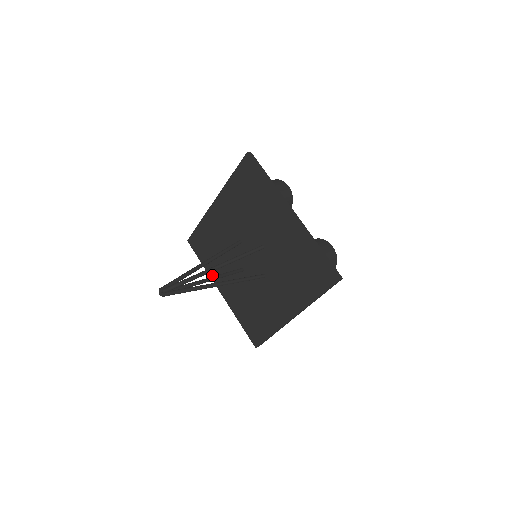
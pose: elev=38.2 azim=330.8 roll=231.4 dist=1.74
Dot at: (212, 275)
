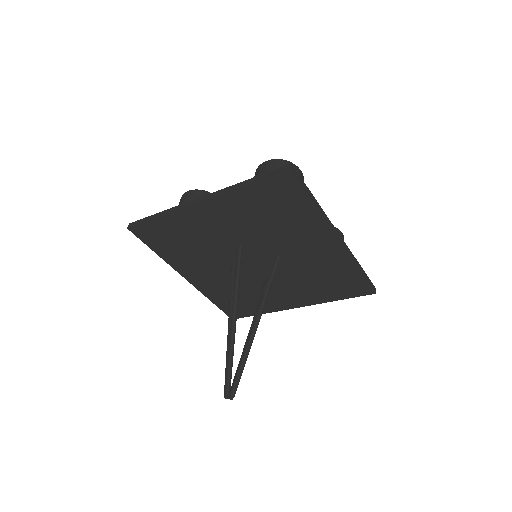
Dot at: (174, 265)
